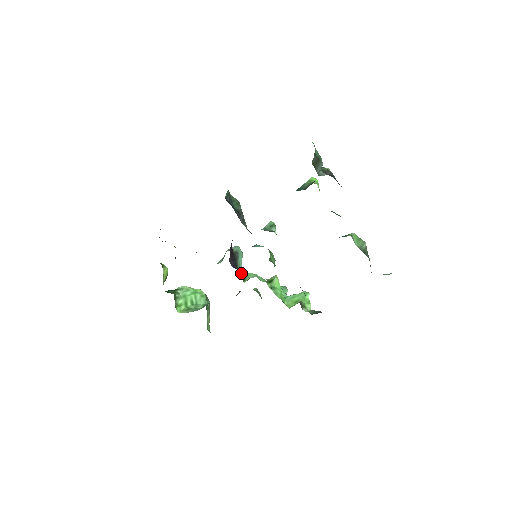
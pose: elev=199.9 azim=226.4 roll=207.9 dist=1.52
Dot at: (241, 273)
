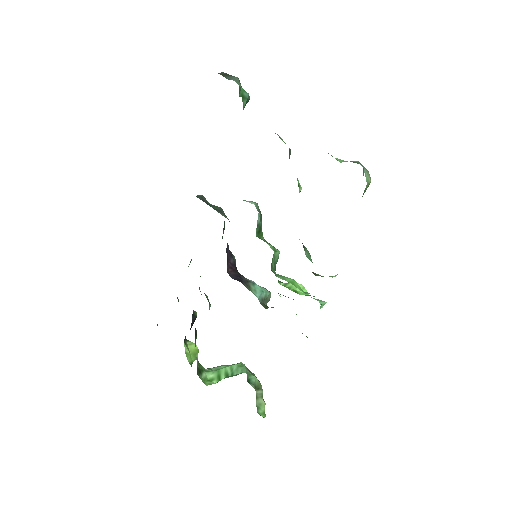
Dot at: (264, 305)
